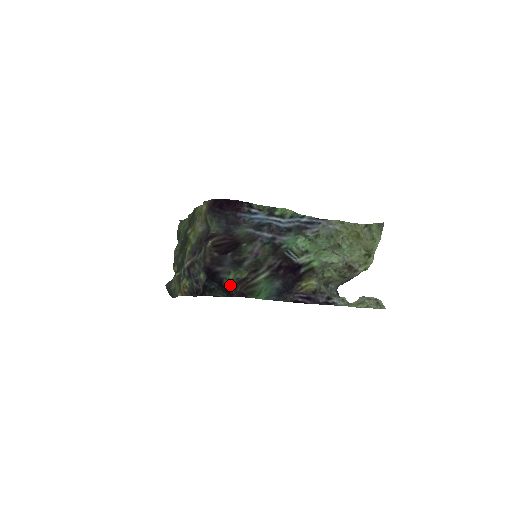
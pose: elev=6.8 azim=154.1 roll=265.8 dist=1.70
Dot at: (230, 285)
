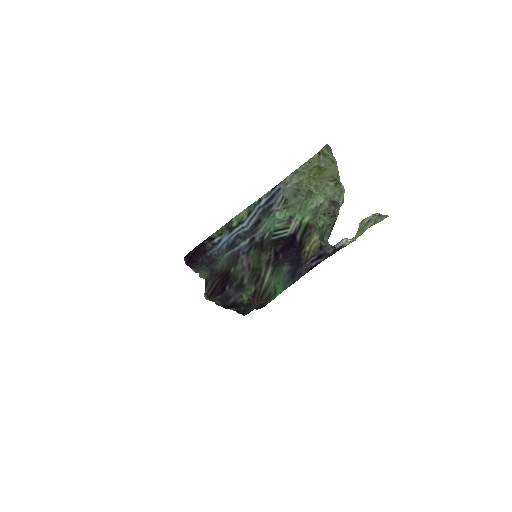
Dot at: (249, 303)
